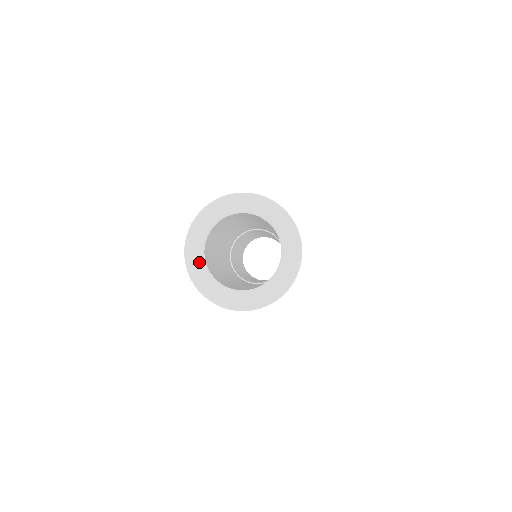
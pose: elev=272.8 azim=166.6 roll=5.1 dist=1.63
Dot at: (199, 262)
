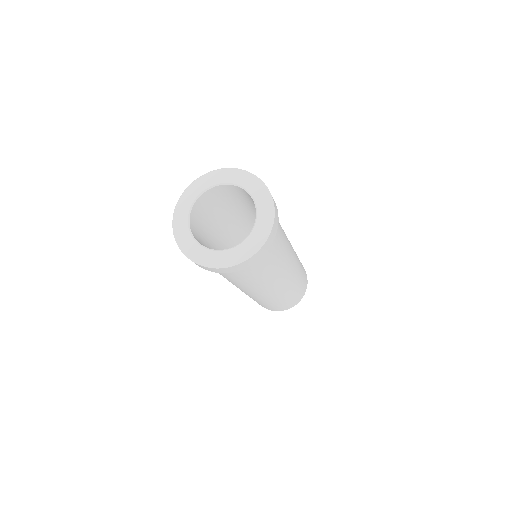
Dot at: (188, 204)
